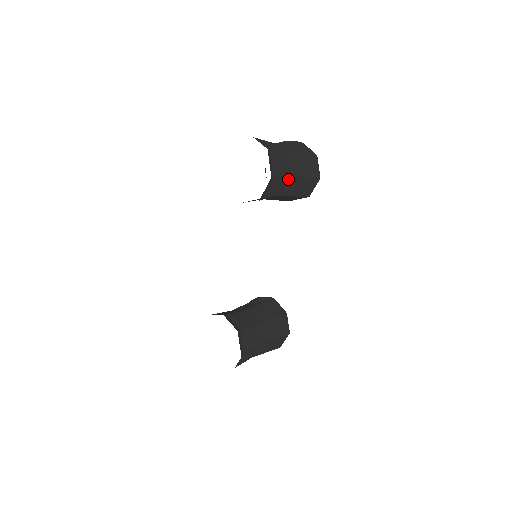
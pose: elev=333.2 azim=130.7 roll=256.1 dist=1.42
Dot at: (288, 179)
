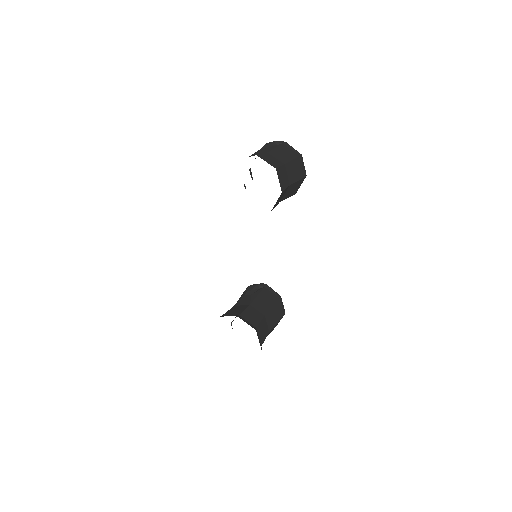
Dot at: (288, 188)
